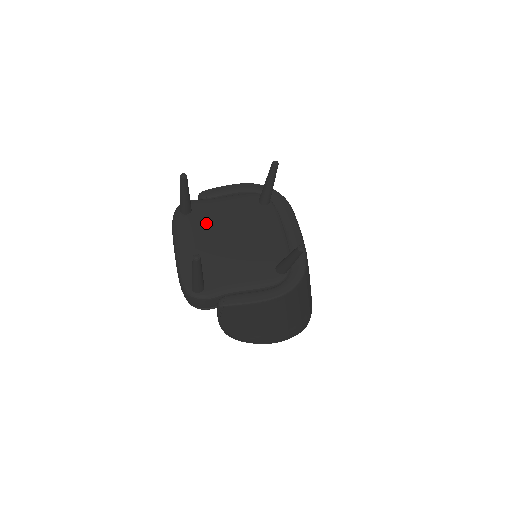
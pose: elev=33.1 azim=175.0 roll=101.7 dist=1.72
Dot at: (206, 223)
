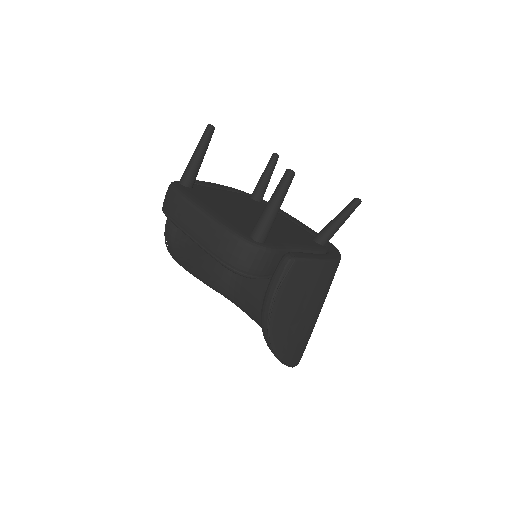
Dot at: (217, 198)
